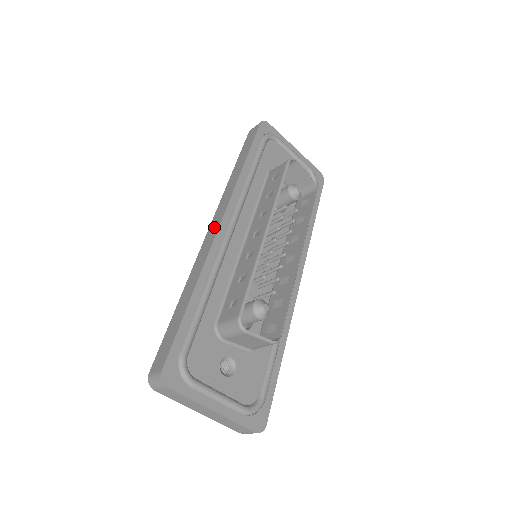
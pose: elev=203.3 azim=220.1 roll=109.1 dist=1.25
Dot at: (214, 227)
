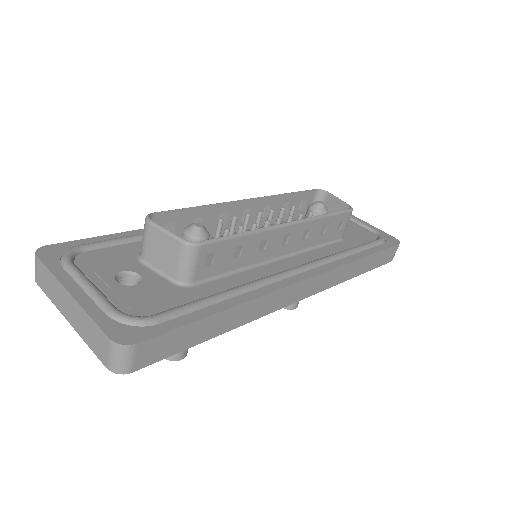
Dot at: occluded
